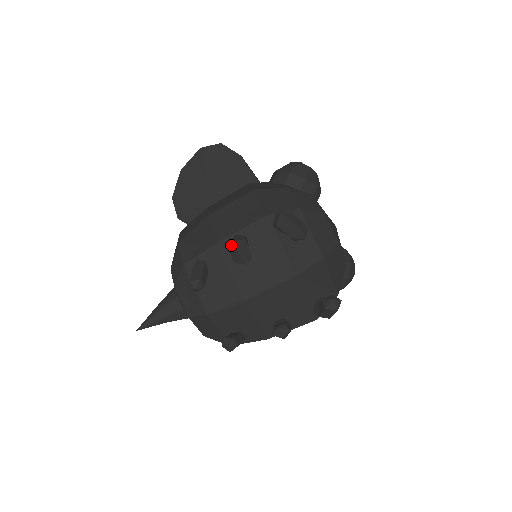
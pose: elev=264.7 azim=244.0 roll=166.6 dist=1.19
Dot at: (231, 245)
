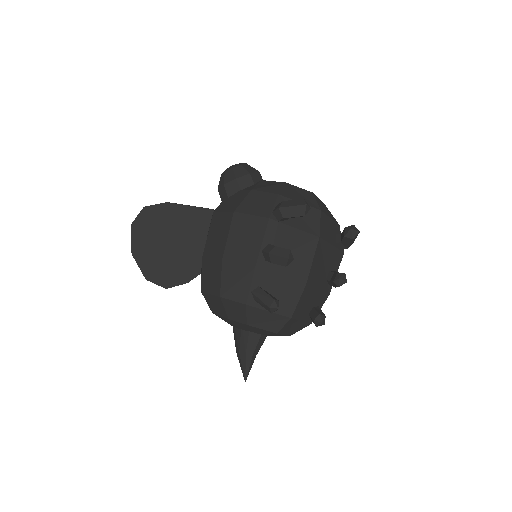
Dot at: (270, 259)
